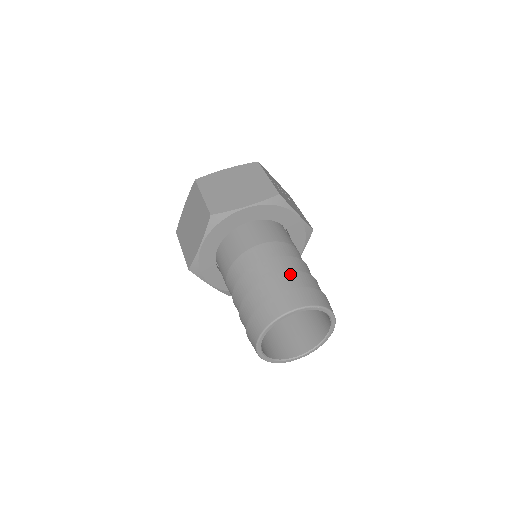
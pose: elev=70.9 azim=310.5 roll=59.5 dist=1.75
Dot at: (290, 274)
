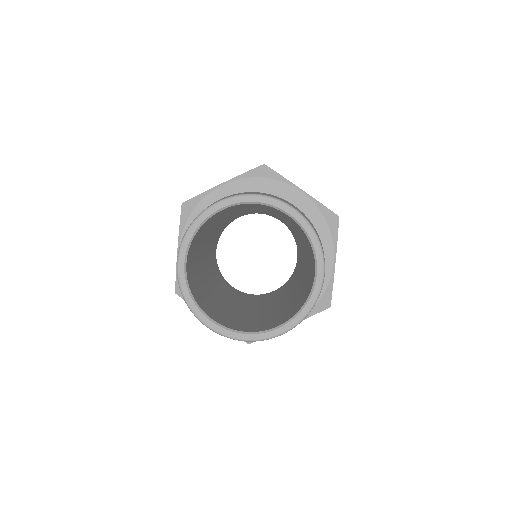
Dot at: occluded
